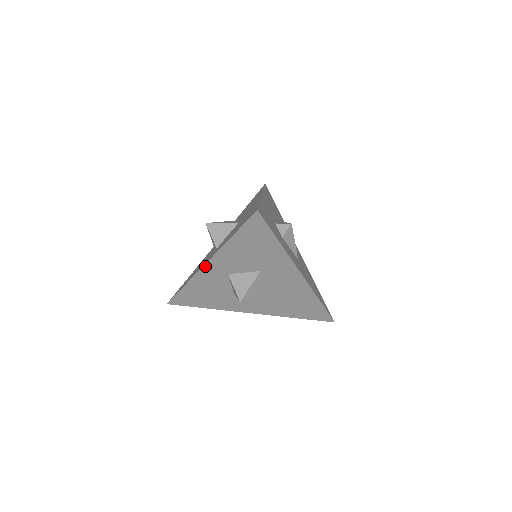
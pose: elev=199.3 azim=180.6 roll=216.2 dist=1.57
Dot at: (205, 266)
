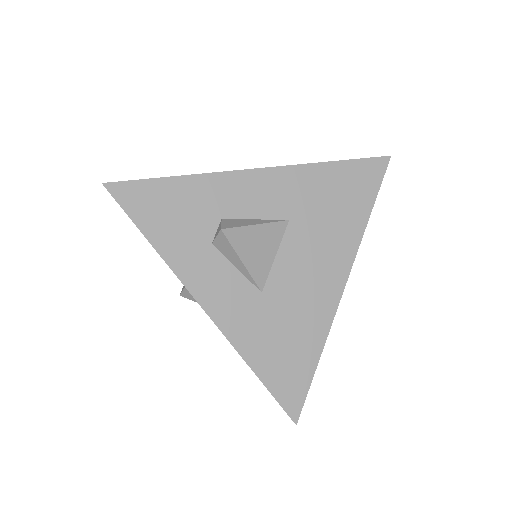
Dot at: occluded
